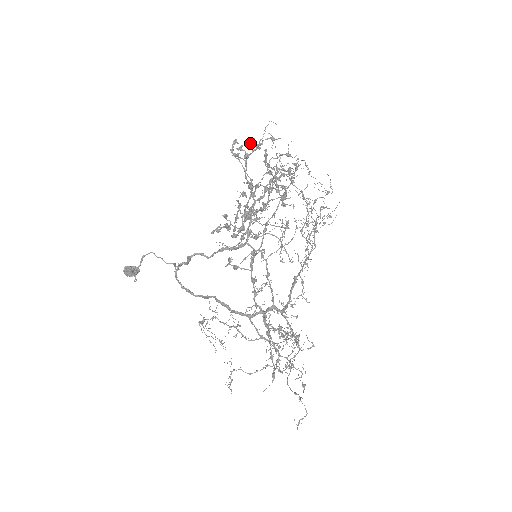
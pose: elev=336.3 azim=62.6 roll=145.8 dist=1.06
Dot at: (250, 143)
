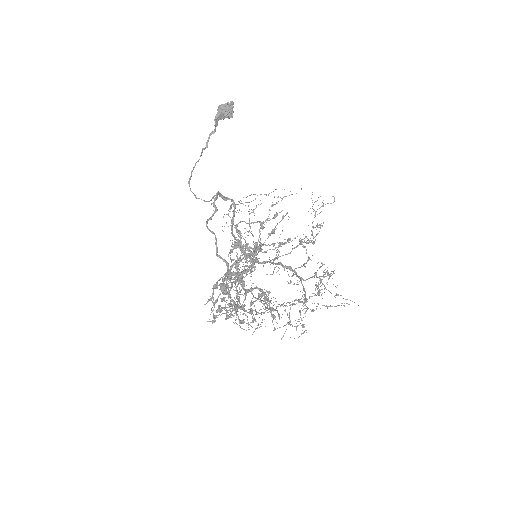
Dot at: occluded
